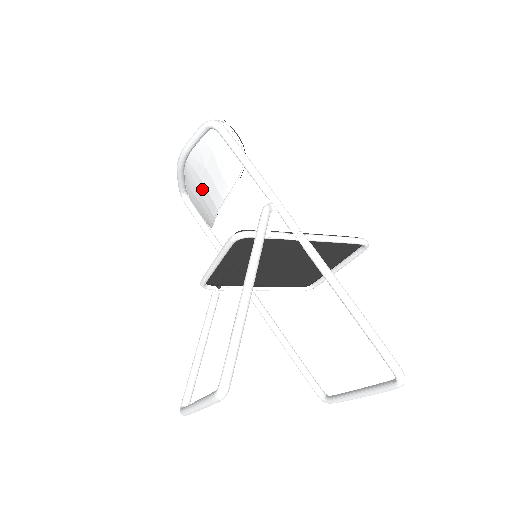
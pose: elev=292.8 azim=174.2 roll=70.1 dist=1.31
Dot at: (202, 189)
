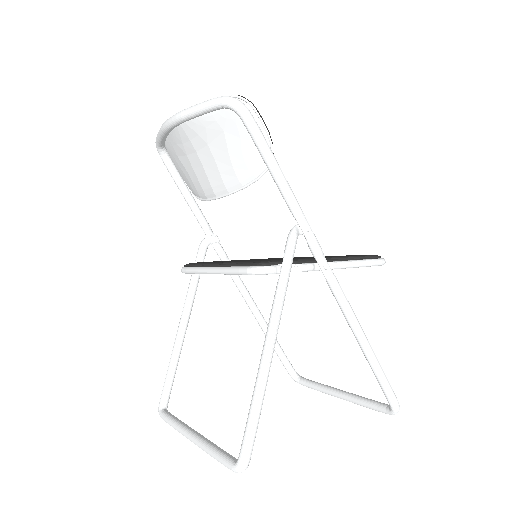
Dot at: (195, 162)
